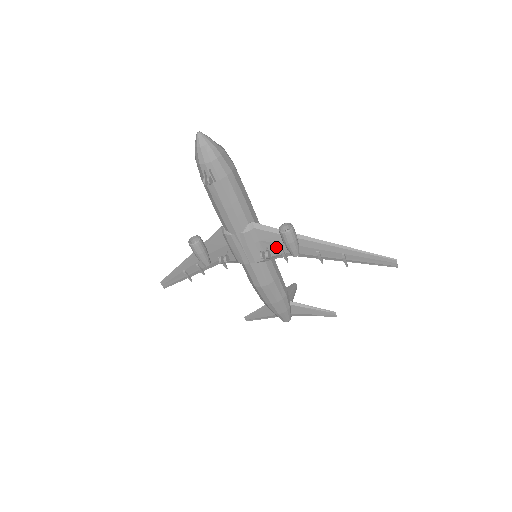
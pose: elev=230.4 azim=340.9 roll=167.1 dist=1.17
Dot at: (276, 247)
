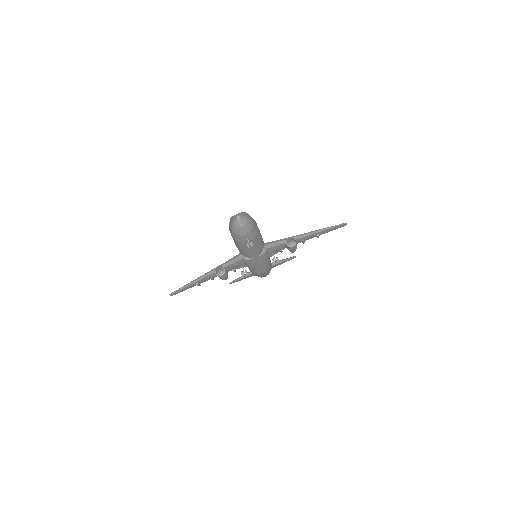
Dot at: (278, 250)
